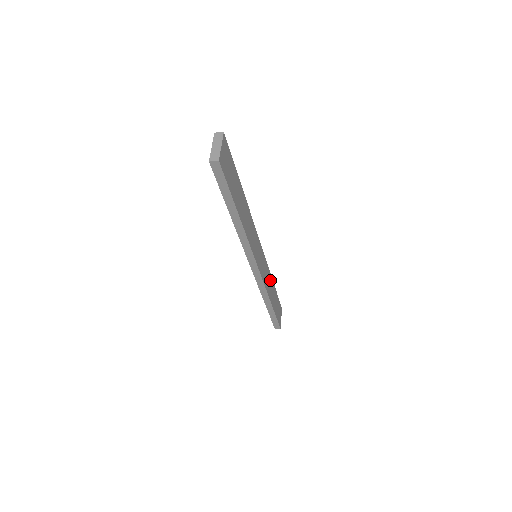
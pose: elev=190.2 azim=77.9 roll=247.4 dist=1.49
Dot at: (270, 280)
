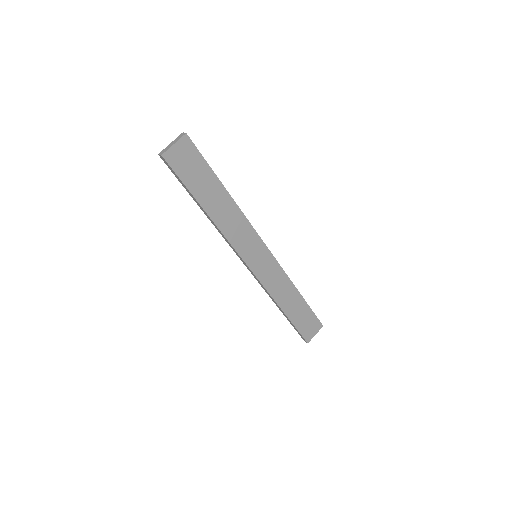
Dot at: (289, 288)
